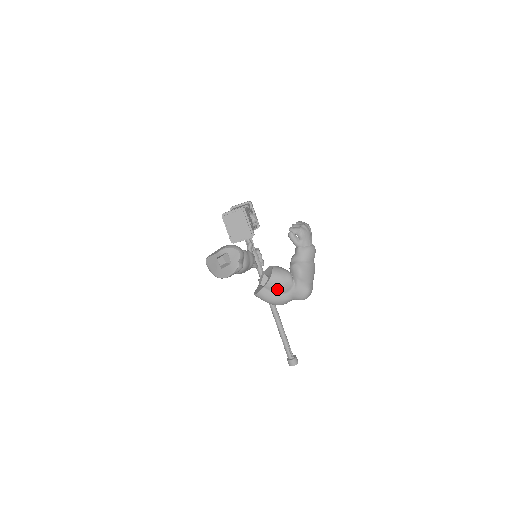
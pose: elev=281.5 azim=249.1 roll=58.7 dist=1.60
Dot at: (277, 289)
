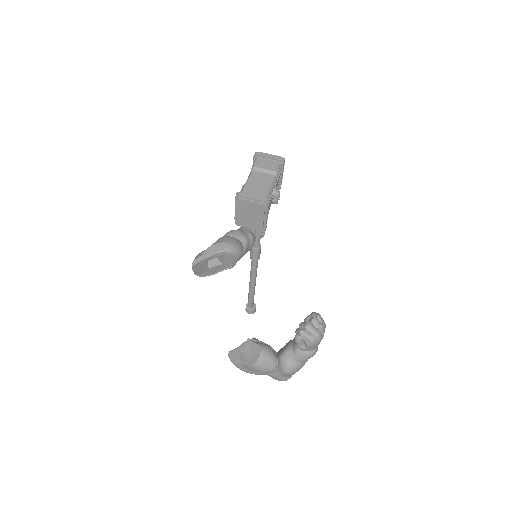
Dot at: (255, 371)
